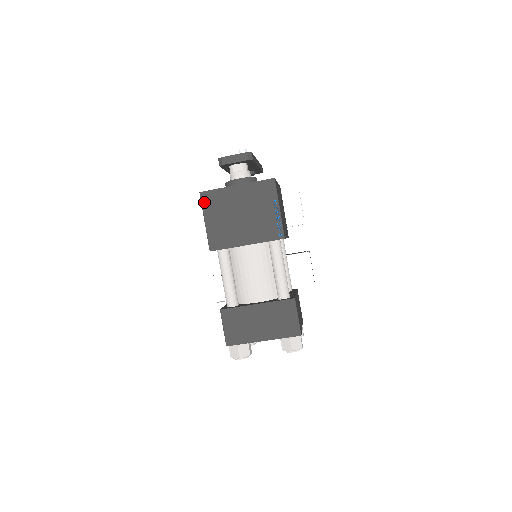
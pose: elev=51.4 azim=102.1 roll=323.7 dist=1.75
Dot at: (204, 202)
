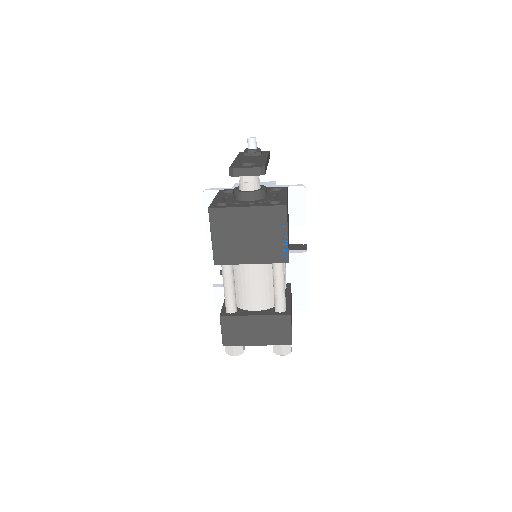
Dot at: (212, 219)
